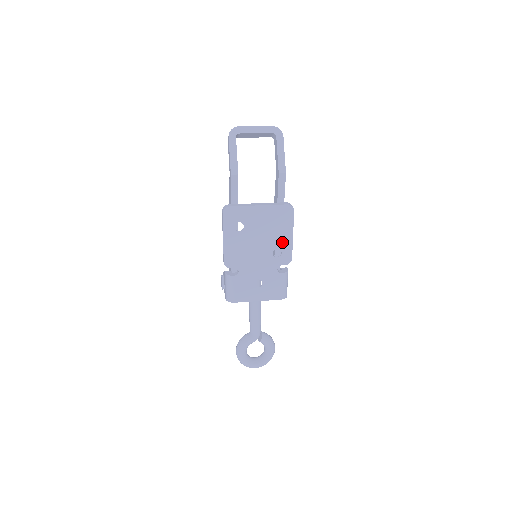
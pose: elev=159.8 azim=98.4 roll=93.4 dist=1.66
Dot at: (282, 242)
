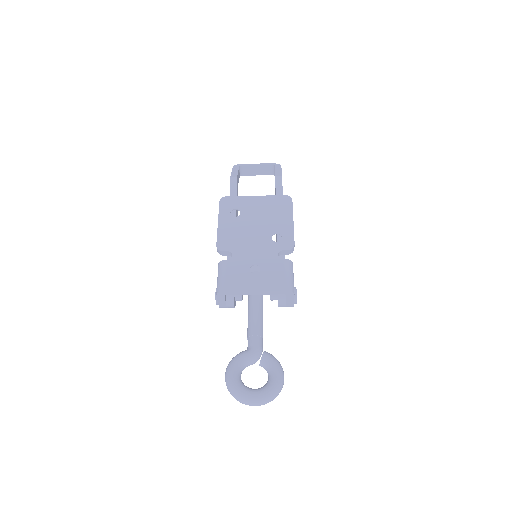
Dot at: (282, 228)
